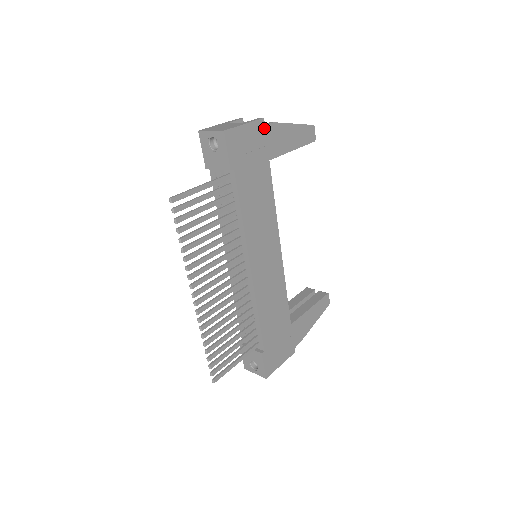
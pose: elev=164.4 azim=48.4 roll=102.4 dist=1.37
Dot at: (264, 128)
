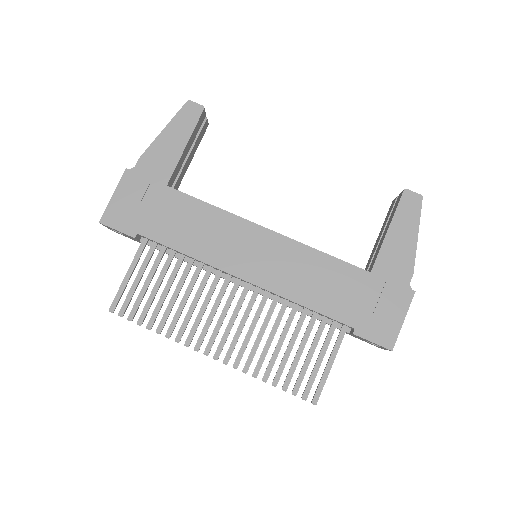
Dot at: (135, 173)
